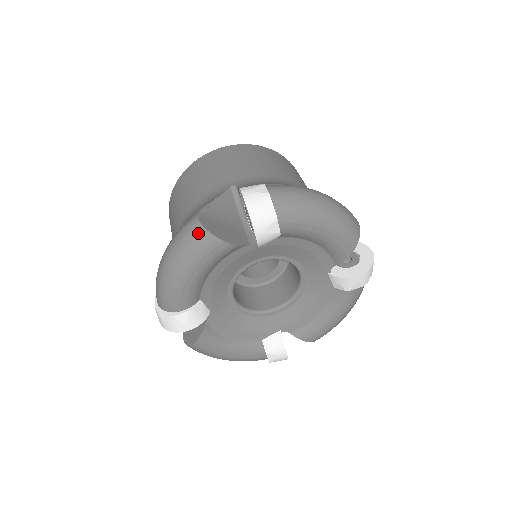
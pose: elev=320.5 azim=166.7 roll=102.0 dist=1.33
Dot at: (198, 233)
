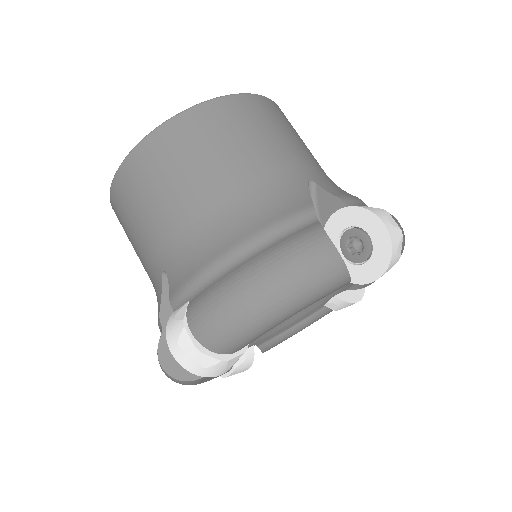
Dot at: (335, 268)
